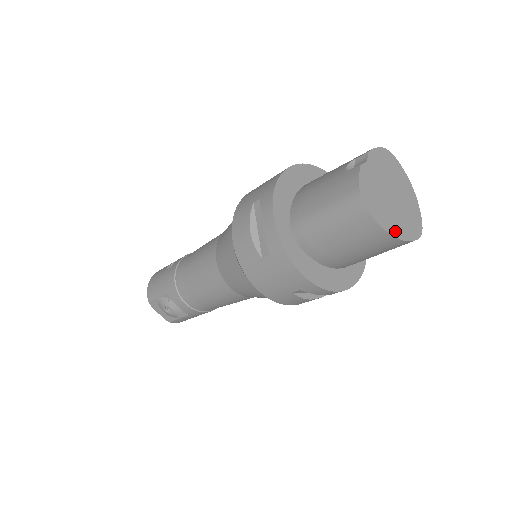
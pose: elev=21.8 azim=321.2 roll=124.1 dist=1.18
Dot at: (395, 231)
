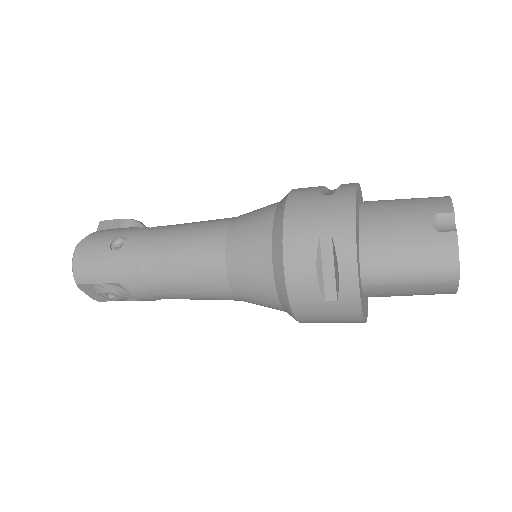
Dot at: occluded
